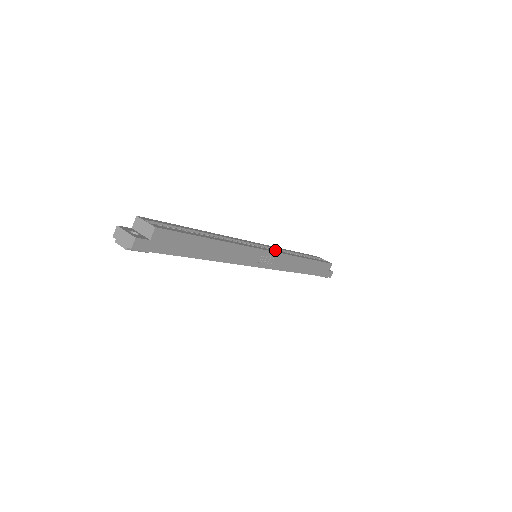
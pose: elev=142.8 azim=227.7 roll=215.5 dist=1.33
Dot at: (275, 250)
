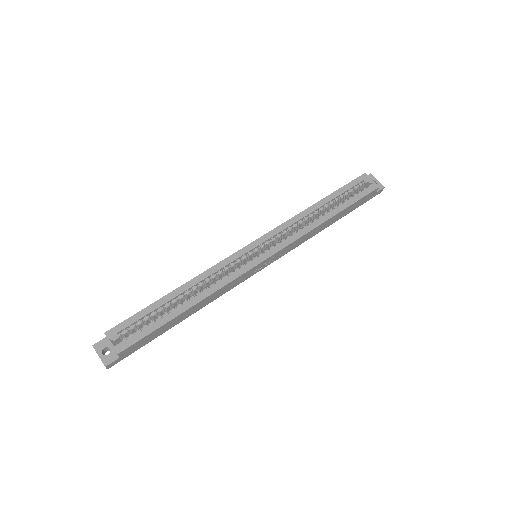
Dot at: (277, 244)
